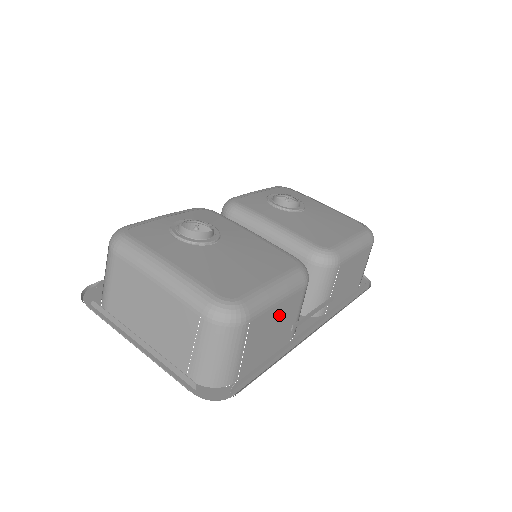
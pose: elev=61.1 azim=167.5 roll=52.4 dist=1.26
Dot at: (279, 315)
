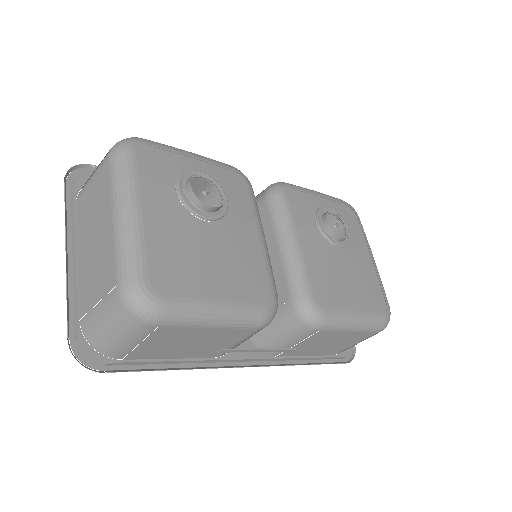
Dot at: (206, 335)
